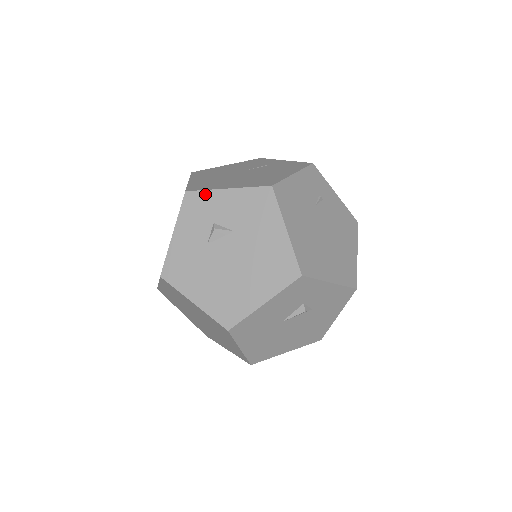
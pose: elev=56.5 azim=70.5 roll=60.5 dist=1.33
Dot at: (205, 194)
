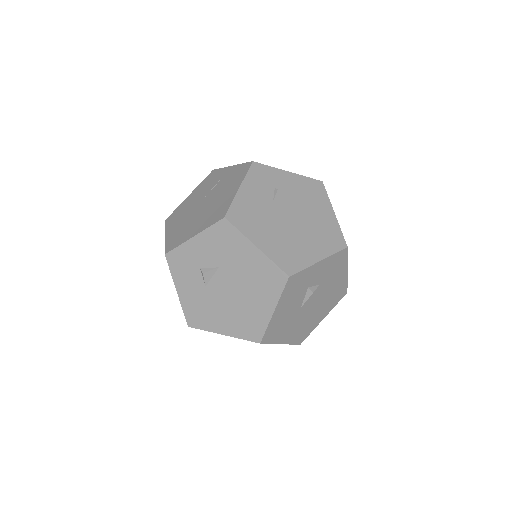
Dot at: (180, 249)
